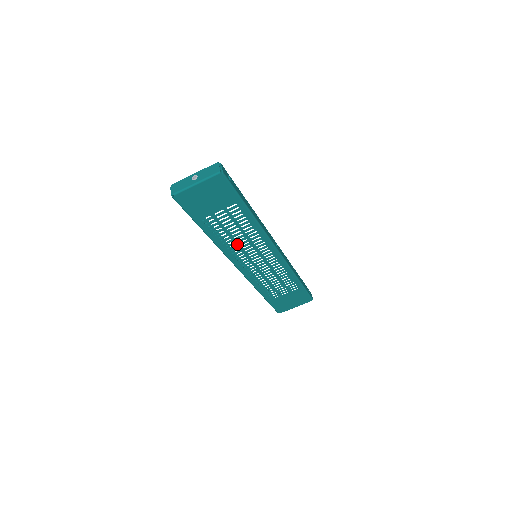
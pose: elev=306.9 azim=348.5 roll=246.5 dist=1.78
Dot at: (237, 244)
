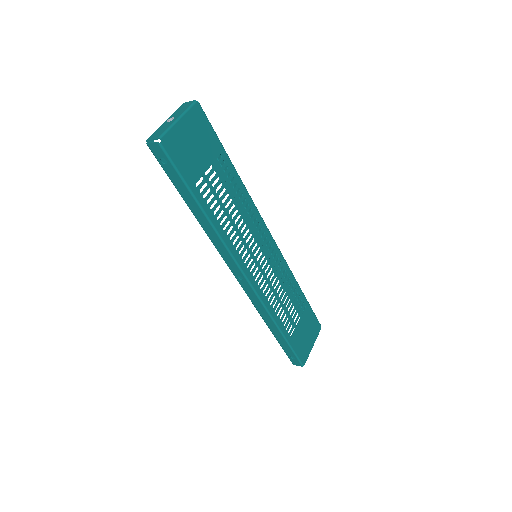
Dot at: (237, 230)
